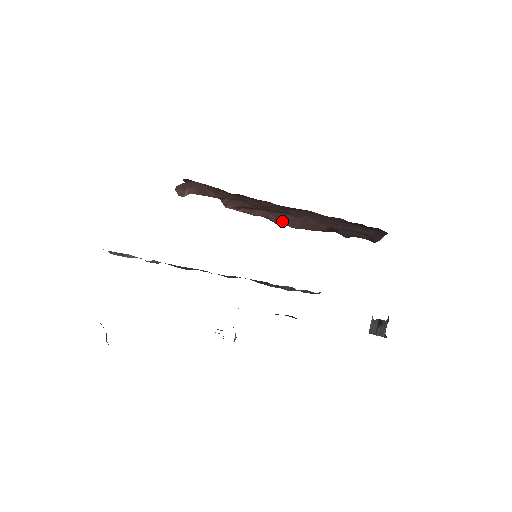
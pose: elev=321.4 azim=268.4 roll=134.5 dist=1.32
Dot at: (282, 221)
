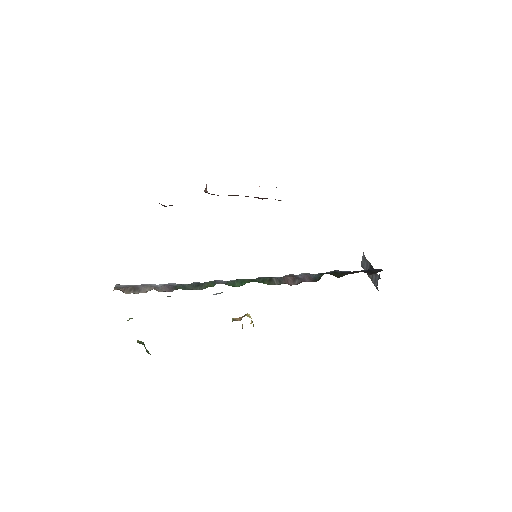
Dot at: occluded
